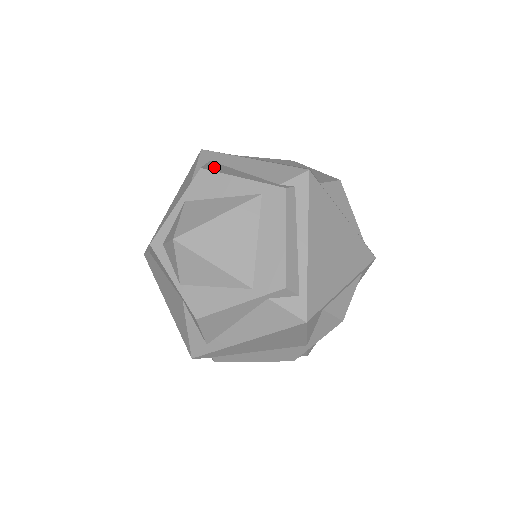
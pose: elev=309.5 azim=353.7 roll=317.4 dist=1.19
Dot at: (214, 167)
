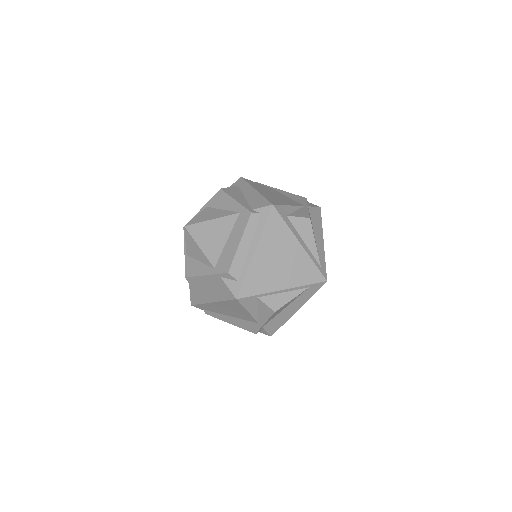
Dot at: (231, 190)
